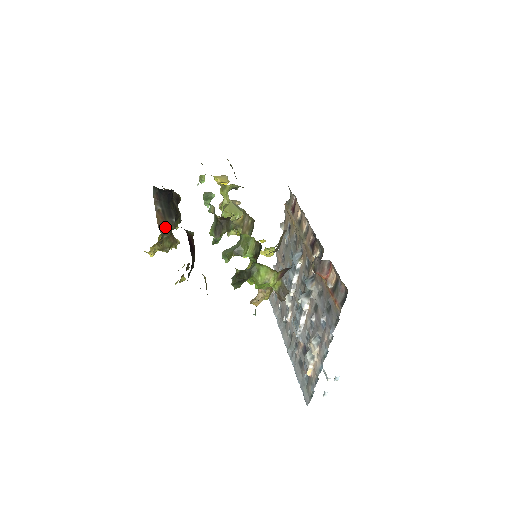
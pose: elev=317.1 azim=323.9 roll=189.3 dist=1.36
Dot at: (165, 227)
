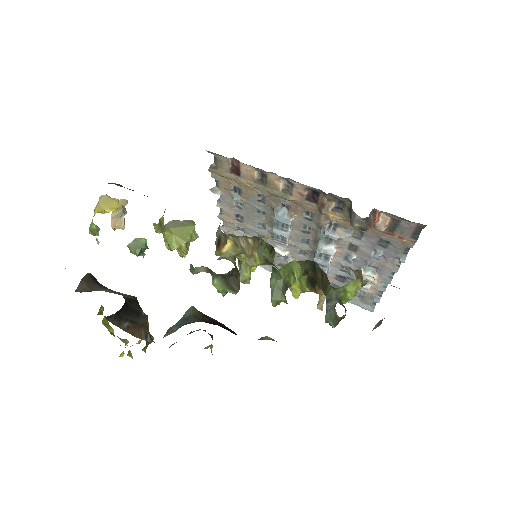
Dot at: (144, 330)
